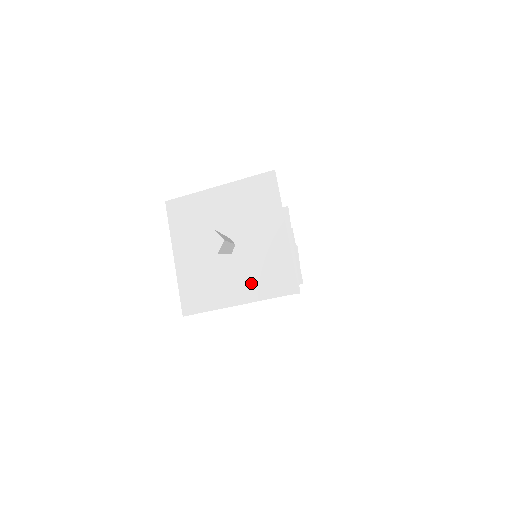
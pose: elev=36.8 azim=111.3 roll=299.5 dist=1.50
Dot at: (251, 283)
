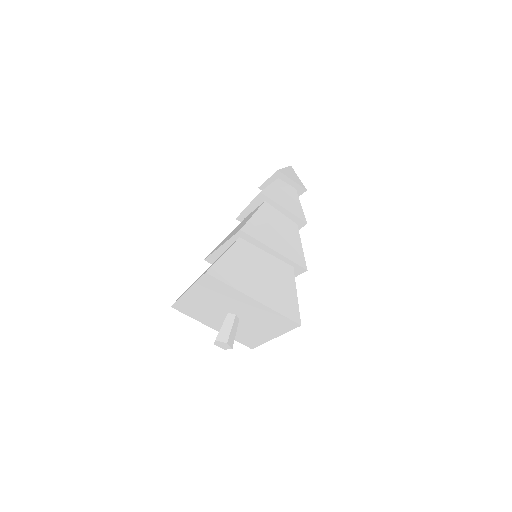
Dot at: (268, 328)
